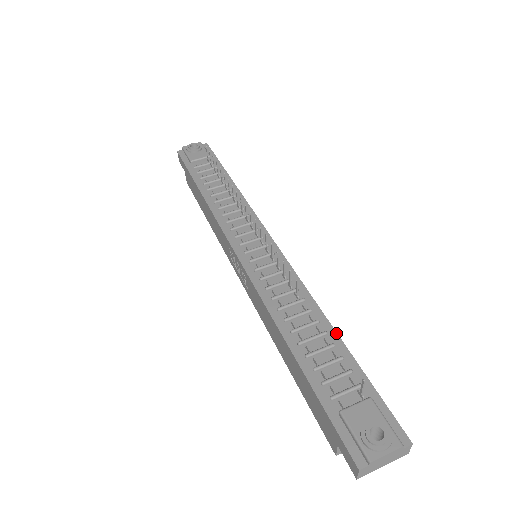
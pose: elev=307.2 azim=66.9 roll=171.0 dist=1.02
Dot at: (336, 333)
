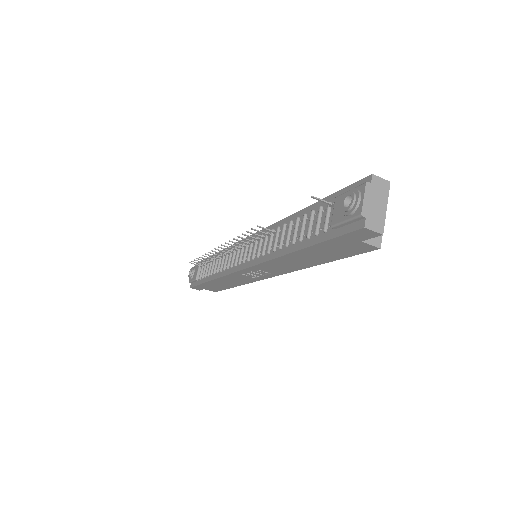
Dot at: (302, 210)
